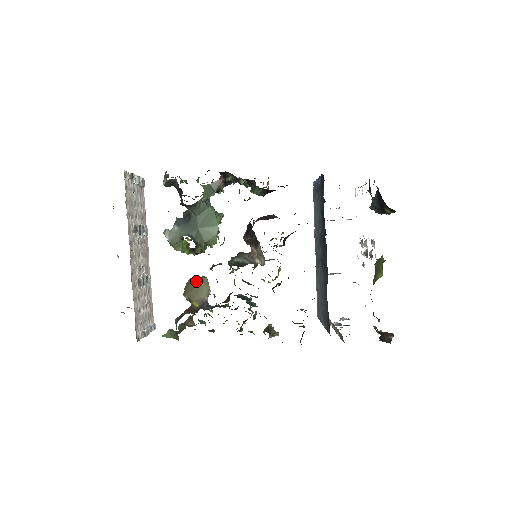
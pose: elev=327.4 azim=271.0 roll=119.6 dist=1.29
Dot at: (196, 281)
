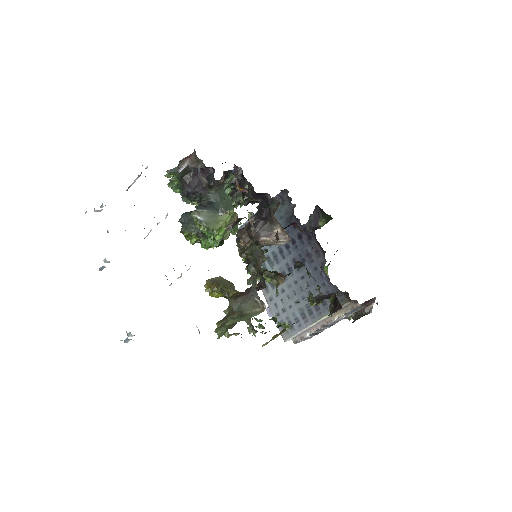
Dot at: (218, 278)
